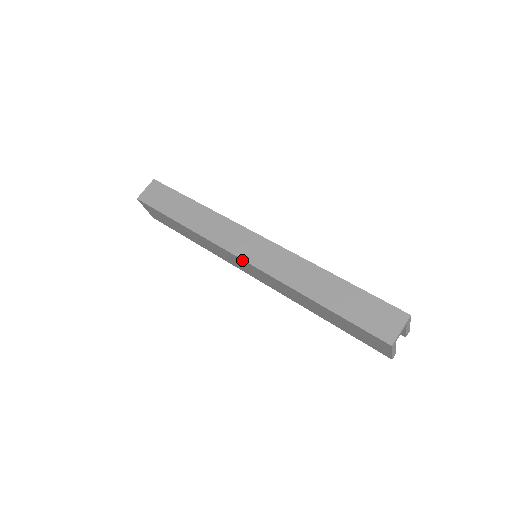
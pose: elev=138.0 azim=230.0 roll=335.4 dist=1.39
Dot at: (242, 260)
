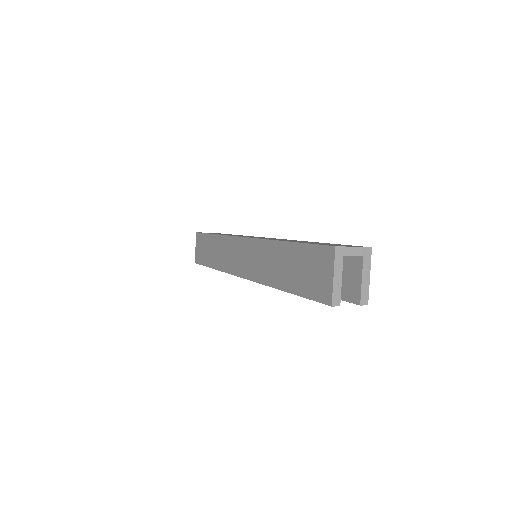
Dot at: (243, 239)
